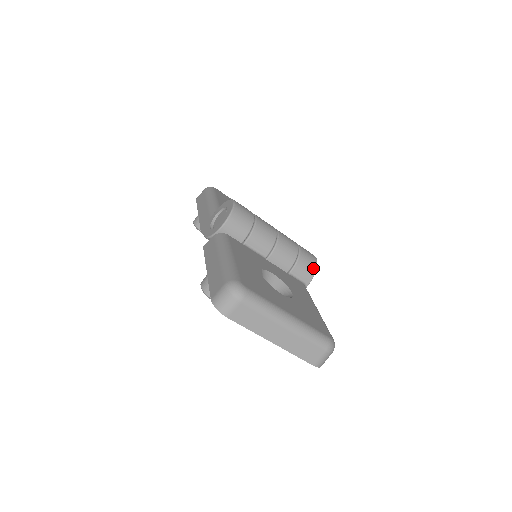
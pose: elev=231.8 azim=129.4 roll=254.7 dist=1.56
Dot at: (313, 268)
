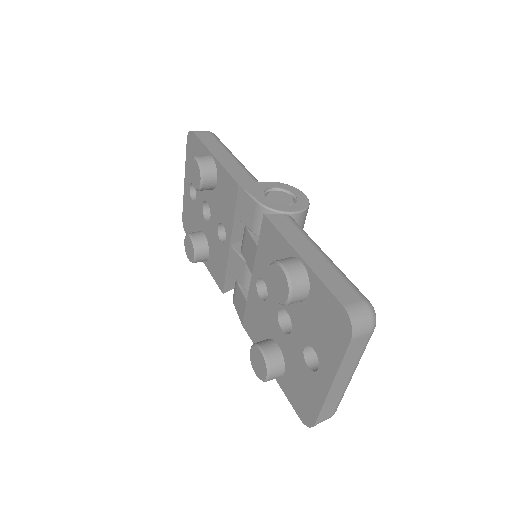
Dot at: occluded
